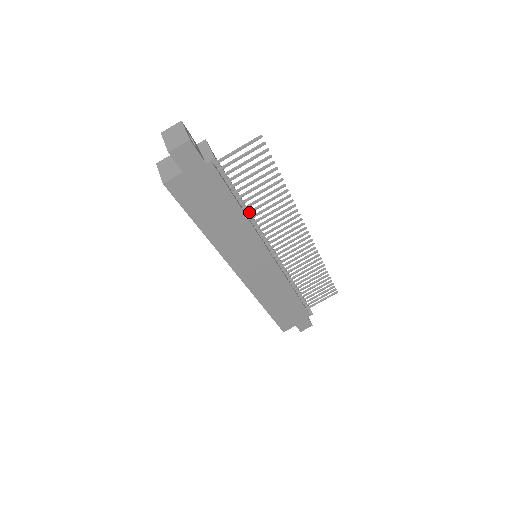
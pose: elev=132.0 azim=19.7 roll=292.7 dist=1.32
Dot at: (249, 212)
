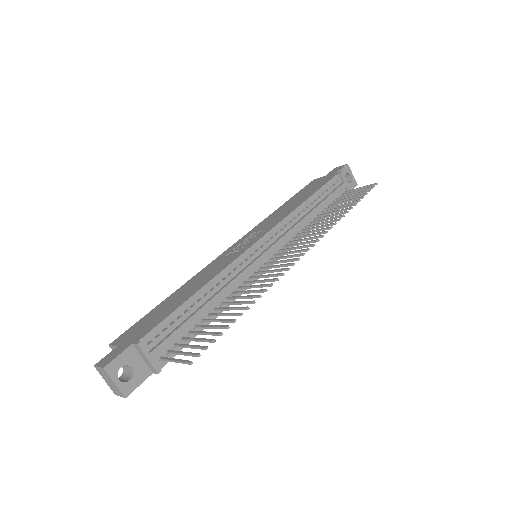
Dot at: (223, 305)
